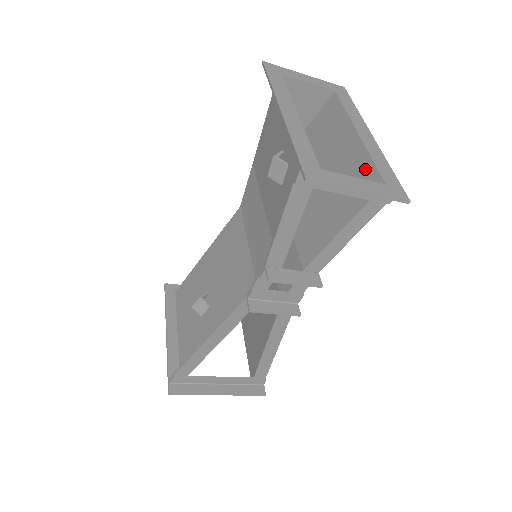
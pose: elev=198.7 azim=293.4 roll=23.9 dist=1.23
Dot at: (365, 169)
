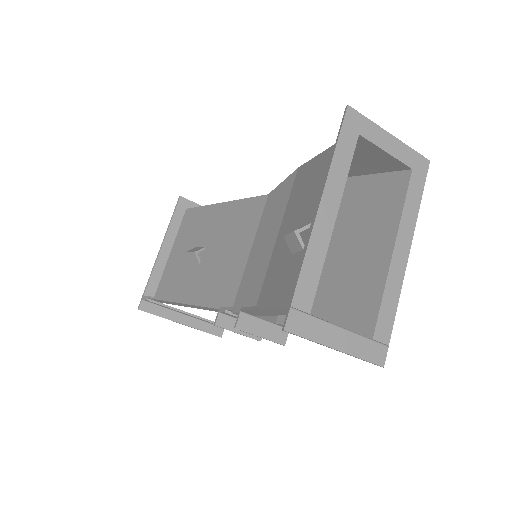
Dot at: (371, 300)
